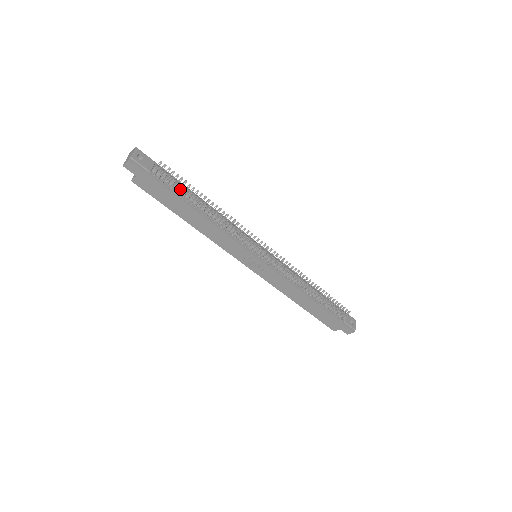
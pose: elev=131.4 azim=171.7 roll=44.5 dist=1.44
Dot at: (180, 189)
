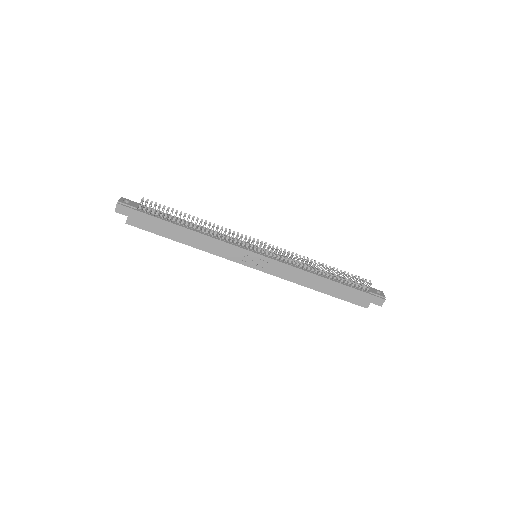
Dot at: (166, 215)
